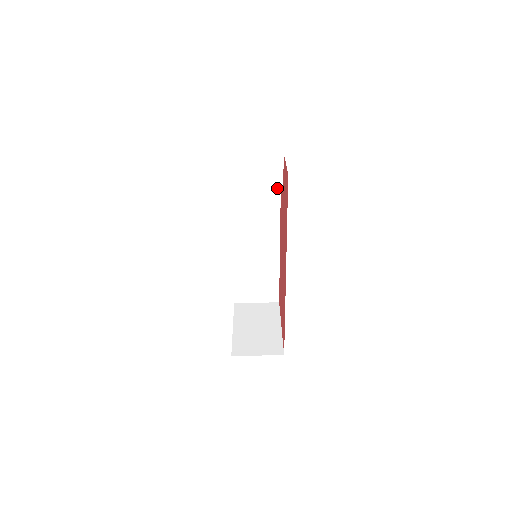
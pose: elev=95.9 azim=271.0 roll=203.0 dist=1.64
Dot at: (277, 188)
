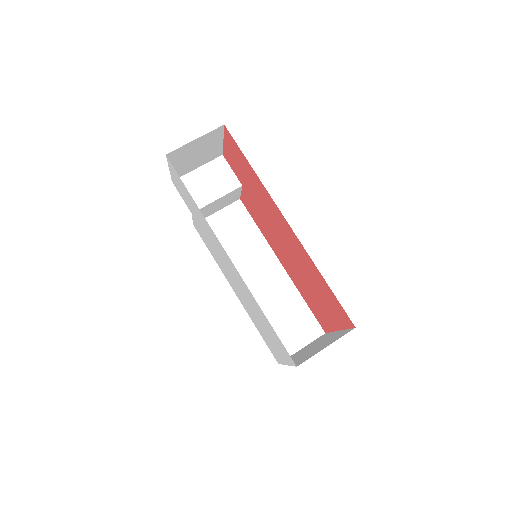
Dot at: (236, 187)
